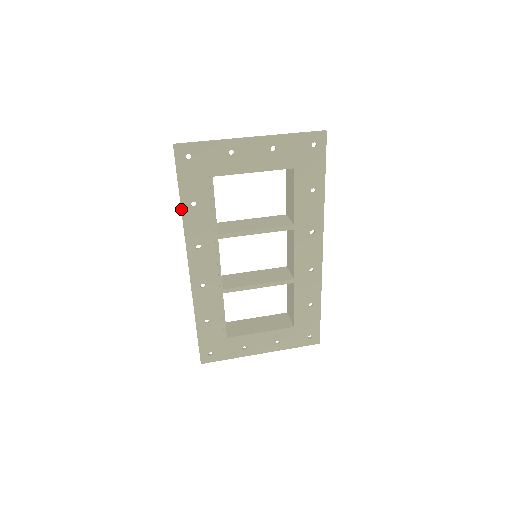
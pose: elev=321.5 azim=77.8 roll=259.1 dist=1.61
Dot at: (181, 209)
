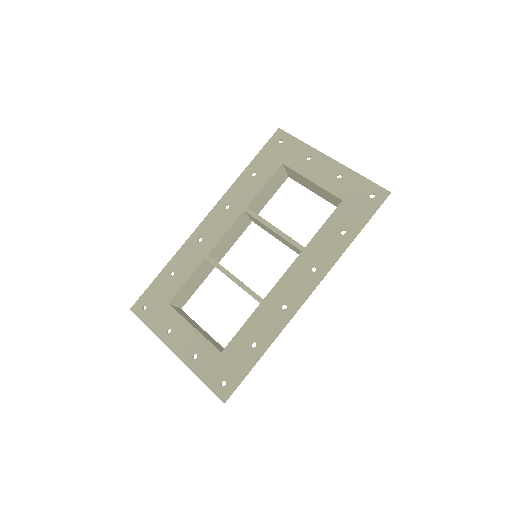
Dot at: (244, 171)
